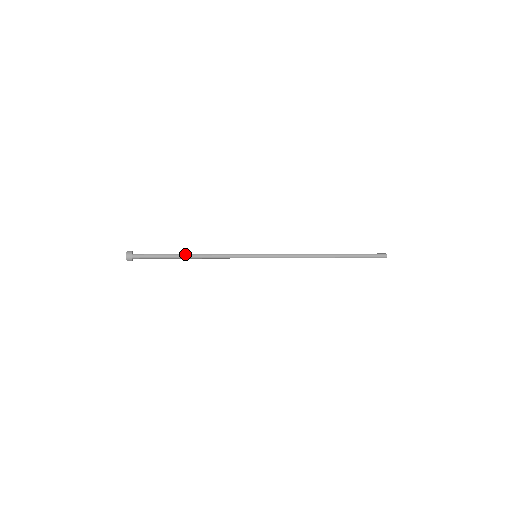
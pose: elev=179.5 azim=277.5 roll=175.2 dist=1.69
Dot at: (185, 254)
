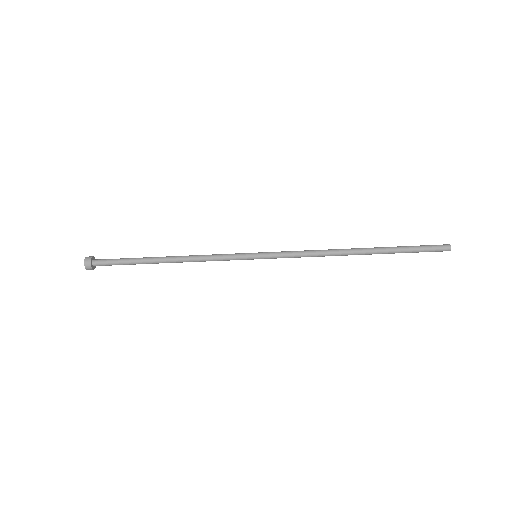
Dot at: (160, 257)
